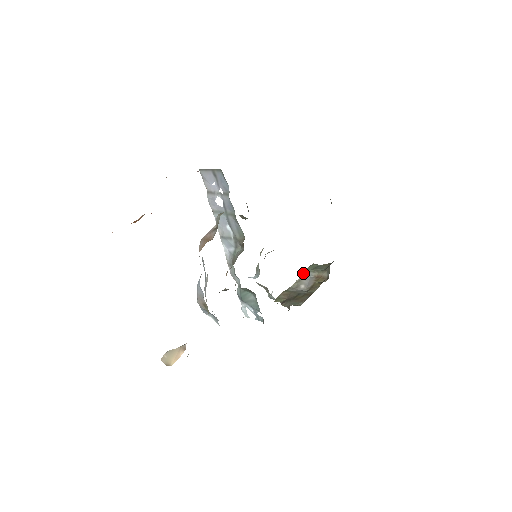
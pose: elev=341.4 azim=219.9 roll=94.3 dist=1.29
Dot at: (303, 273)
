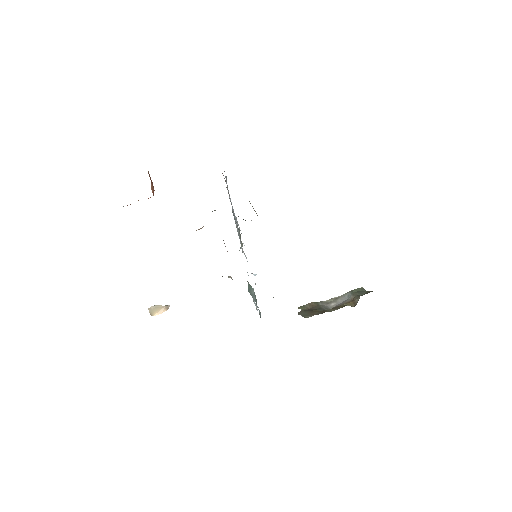
Dot at: (346, 293)
